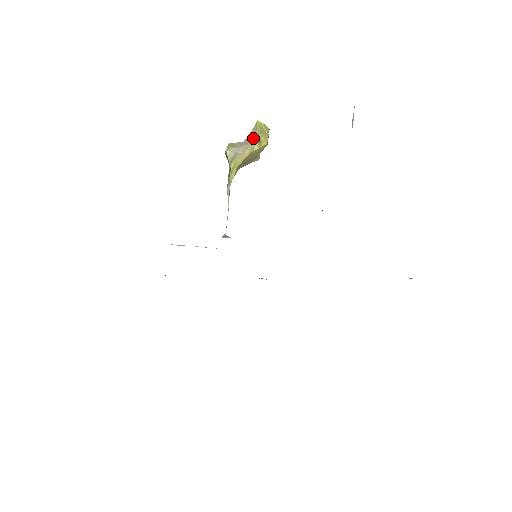
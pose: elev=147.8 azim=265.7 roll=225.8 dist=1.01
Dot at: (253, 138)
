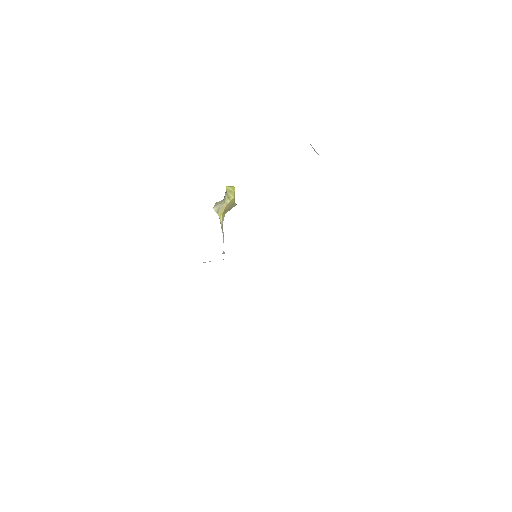
Dot at: (226, 197)
